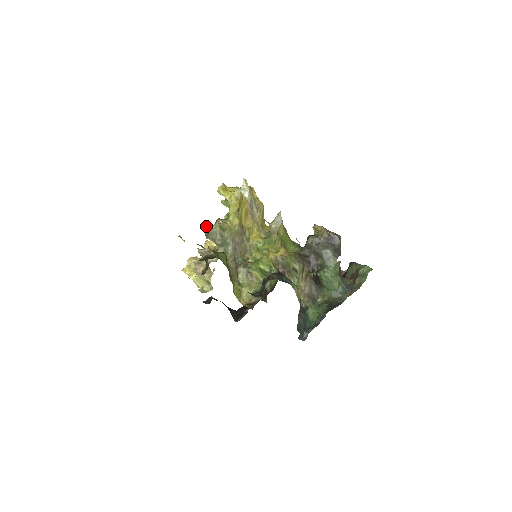
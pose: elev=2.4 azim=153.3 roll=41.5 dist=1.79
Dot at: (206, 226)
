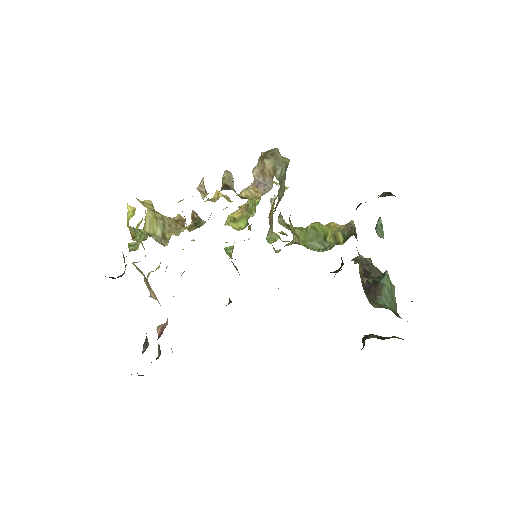
Dot at: (277, 148)
